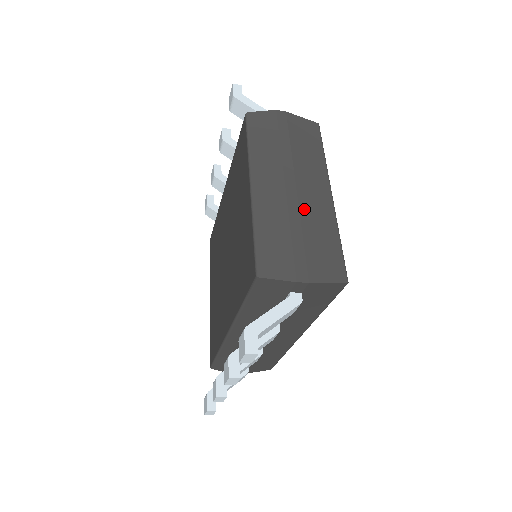
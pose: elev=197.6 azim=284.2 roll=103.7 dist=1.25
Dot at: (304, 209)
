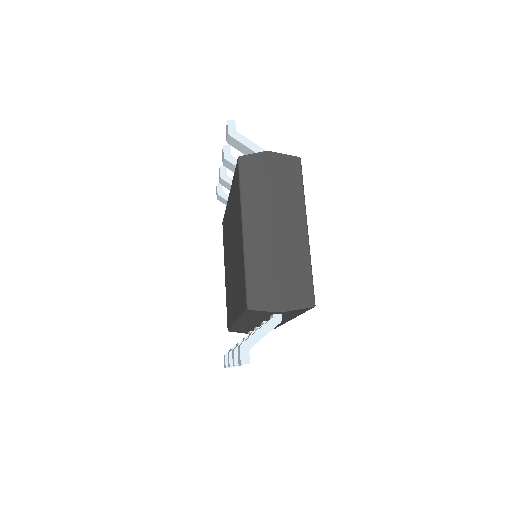
Dot at: (284, 248)
